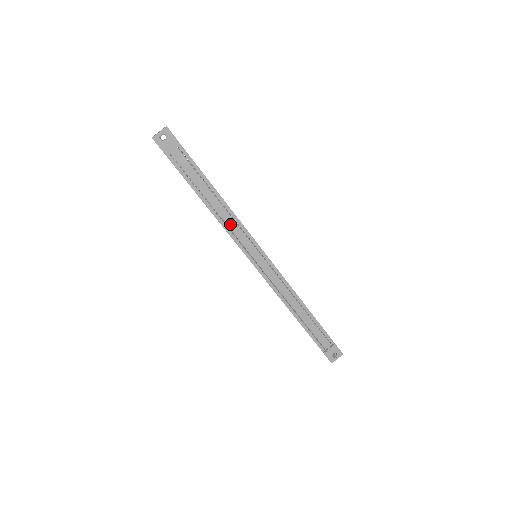
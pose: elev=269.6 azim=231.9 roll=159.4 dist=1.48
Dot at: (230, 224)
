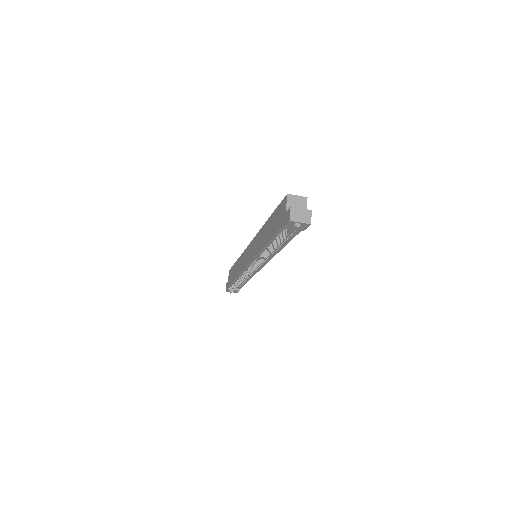
Dot at: occluded
